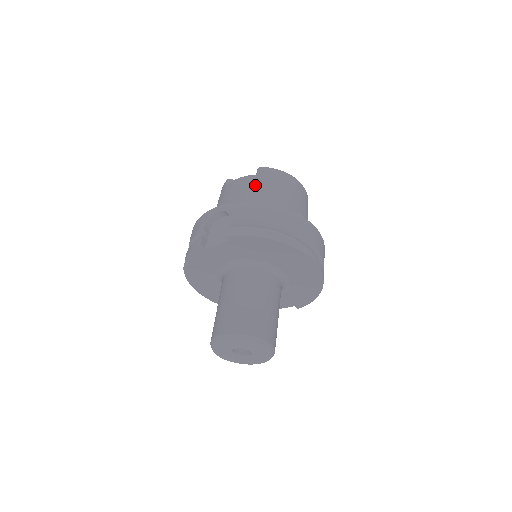
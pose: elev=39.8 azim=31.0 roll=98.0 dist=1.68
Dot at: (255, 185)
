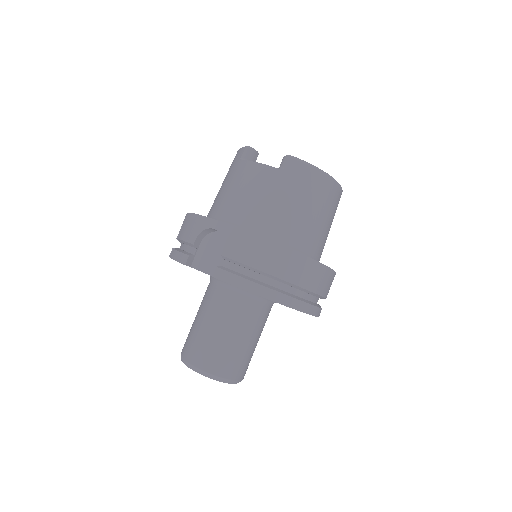
Dot at: (273, 188)
